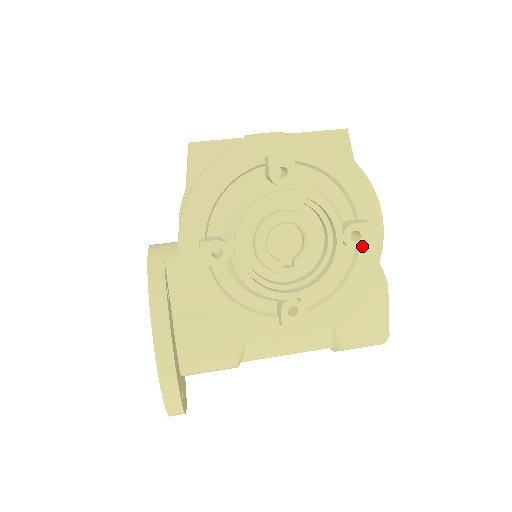
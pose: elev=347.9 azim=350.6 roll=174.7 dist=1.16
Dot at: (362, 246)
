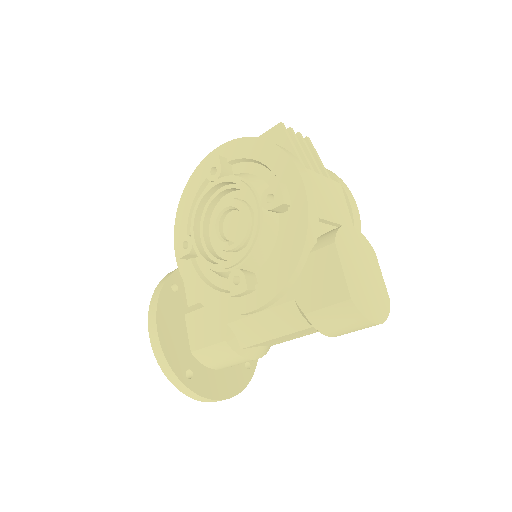
Dot at: (277, 205)
